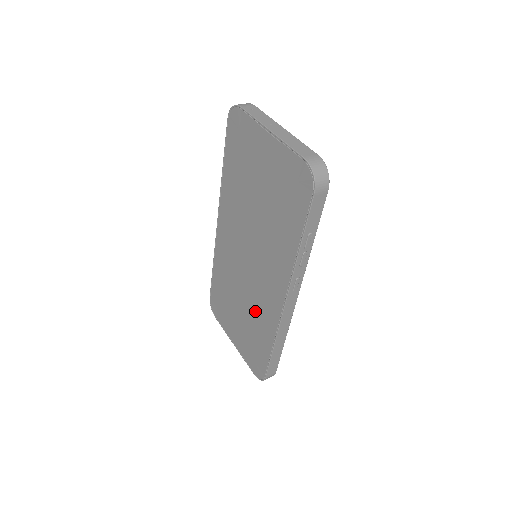
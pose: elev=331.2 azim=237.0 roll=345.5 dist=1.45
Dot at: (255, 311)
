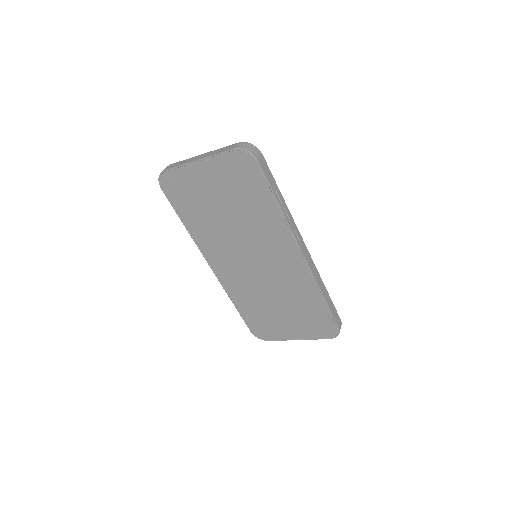
Dot at: (290, 291)
